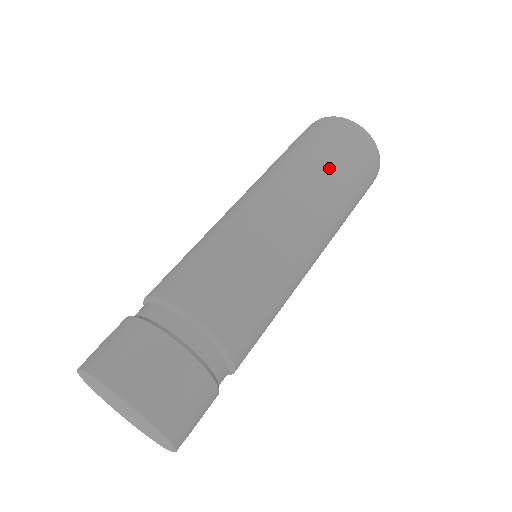
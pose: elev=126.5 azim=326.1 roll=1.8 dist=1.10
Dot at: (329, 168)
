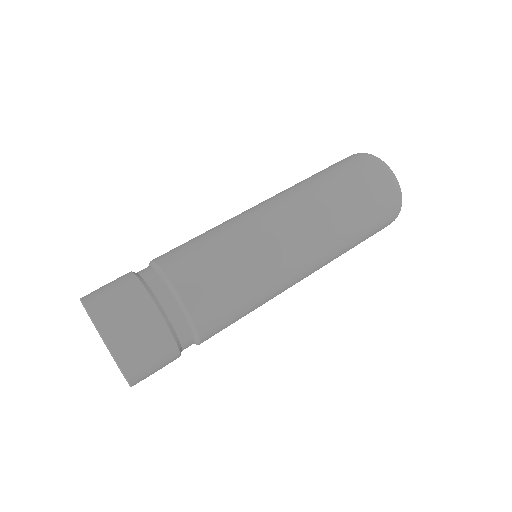
Dot at: (326, 182)
